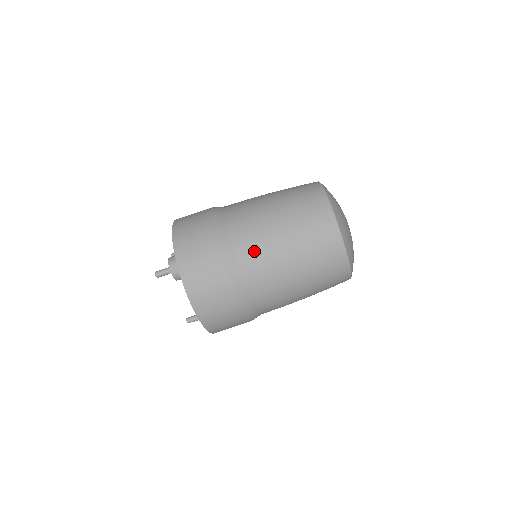
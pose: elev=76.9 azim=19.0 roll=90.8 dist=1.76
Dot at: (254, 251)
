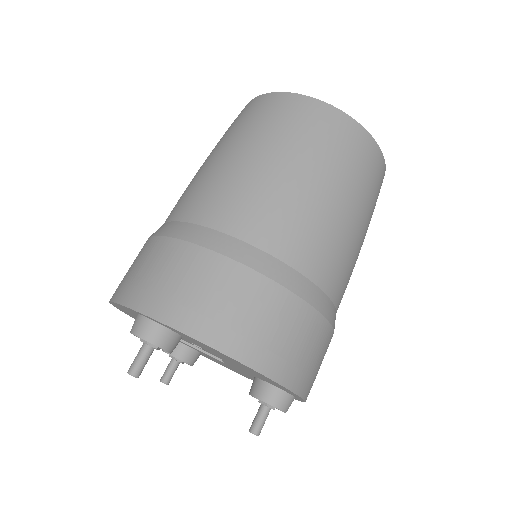
Dot at: (229, 200)
